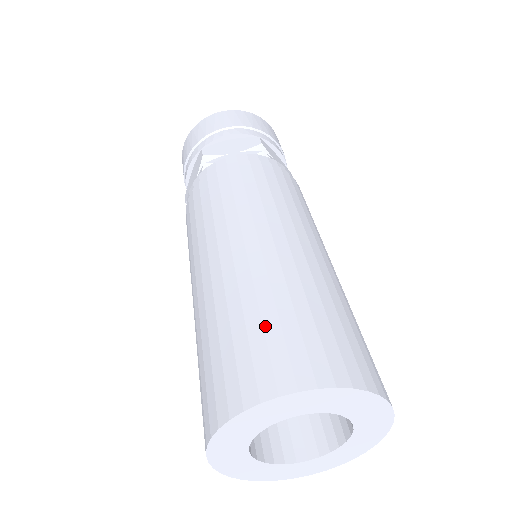
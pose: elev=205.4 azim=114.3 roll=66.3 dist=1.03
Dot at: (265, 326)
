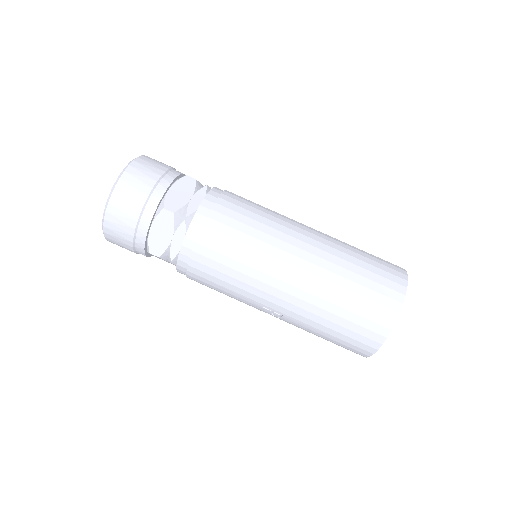
Dot at: (367, 277)
